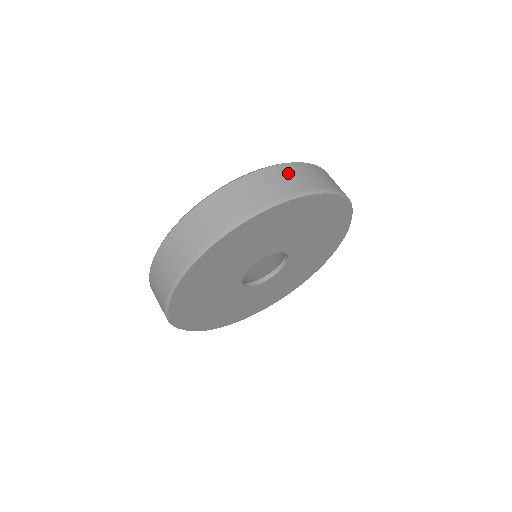
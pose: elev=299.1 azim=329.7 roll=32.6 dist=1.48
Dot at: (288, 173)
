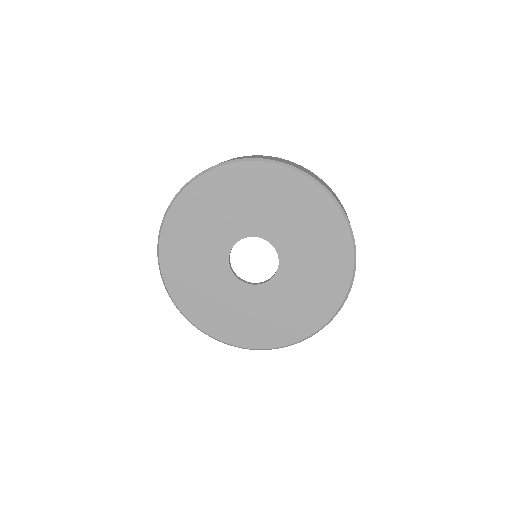
Dot at: (323, 182)
